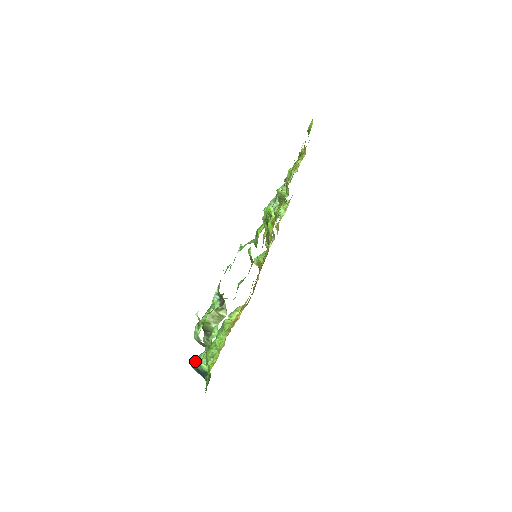
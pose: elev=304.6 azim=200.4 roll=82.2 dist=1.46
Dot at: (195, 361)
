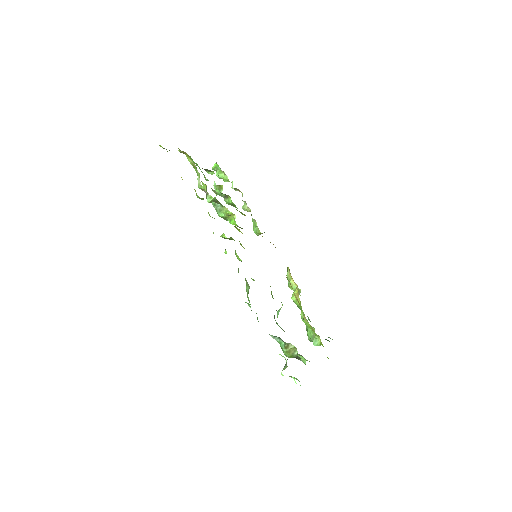
Dot at: (309, 340)
